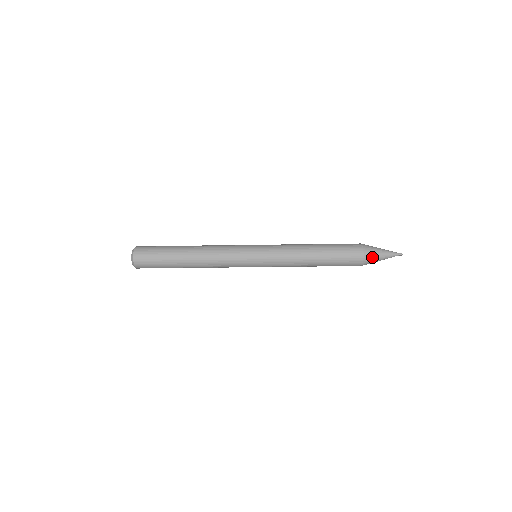
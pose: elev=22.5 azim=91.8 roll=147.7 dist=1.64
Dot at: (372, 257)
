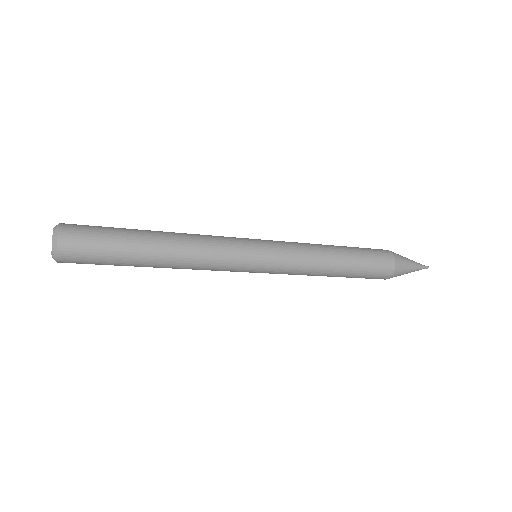
Dot at: (402, 268)
